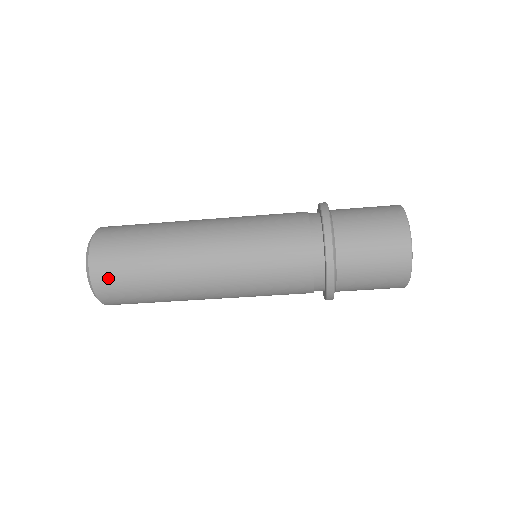
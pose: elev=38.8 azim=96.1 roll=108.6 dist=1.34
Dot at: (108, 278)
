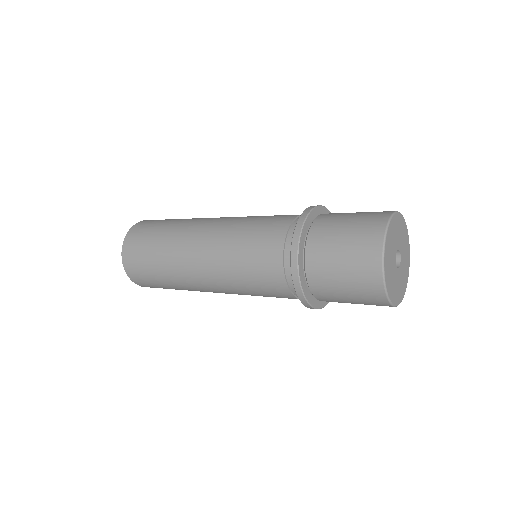
Dot at: (141, 280)
